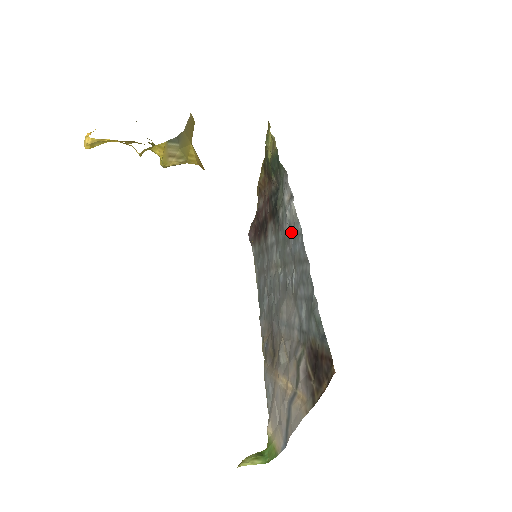
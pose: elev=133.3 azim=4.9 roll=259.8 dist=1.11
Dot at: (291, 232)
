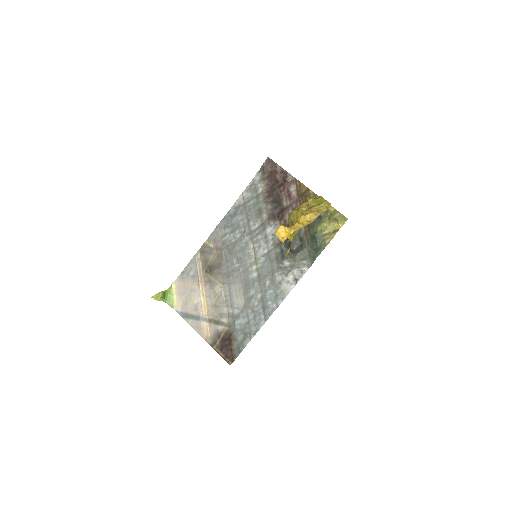
Dot at: (277, 287)
